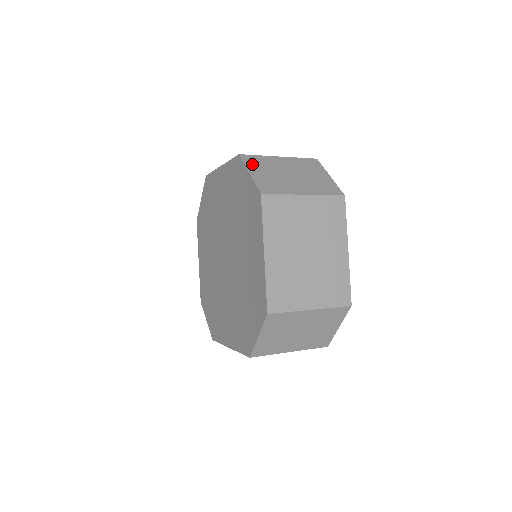
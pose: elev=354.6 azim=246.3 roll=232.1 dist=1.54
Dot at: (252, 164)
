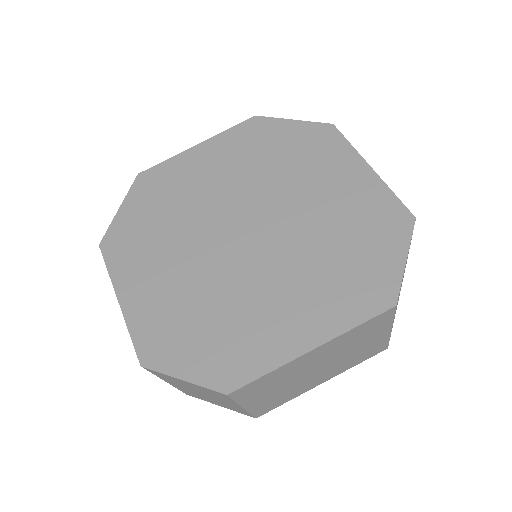
Dot at: occluded
